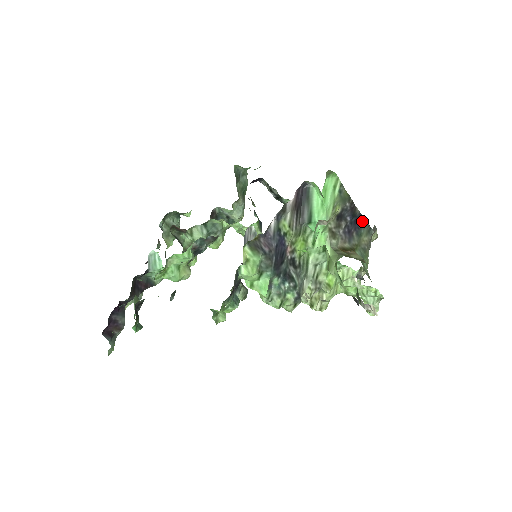
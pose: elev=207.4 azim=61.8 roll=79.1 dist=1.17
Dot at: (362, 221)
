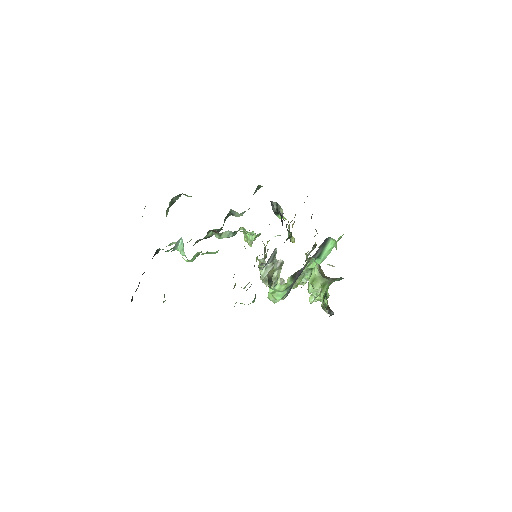
Dot at: occluded
